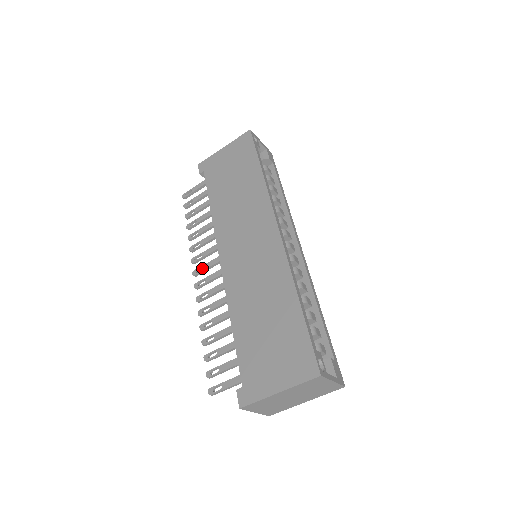
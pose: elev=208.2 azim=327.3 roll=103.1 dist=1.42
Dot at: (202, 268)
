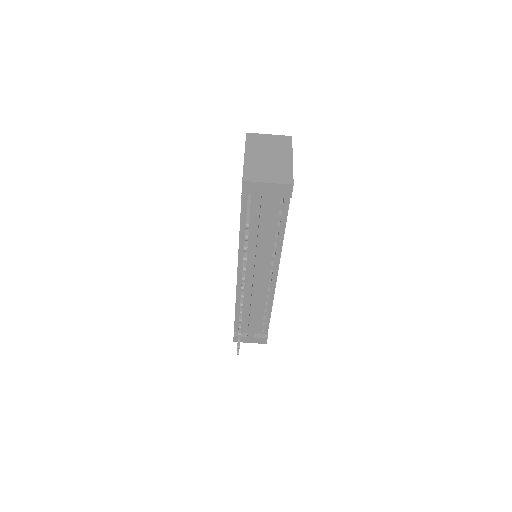
Dot at: occluded
